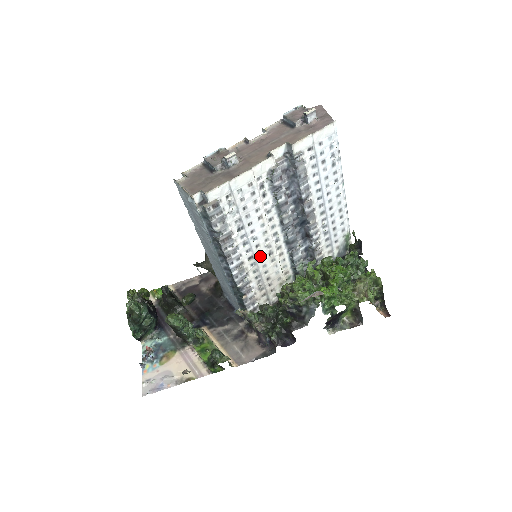
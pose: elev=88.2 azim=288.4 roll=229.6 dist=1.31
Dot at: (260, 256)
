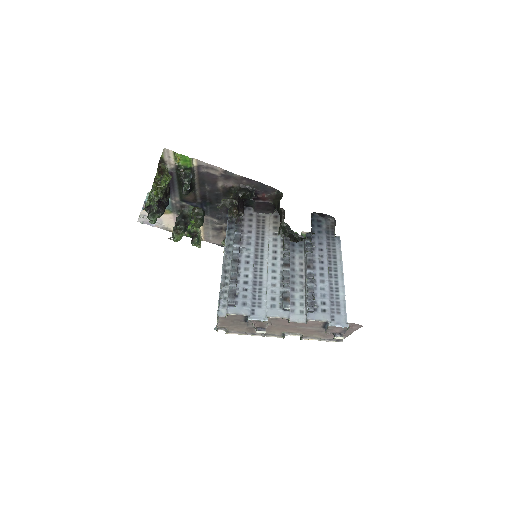
Dot at: occluded
